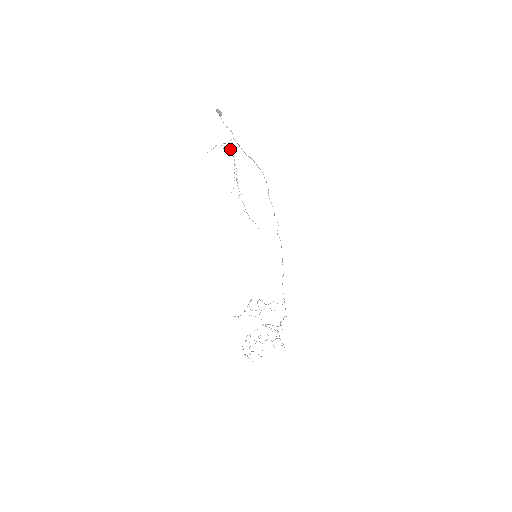
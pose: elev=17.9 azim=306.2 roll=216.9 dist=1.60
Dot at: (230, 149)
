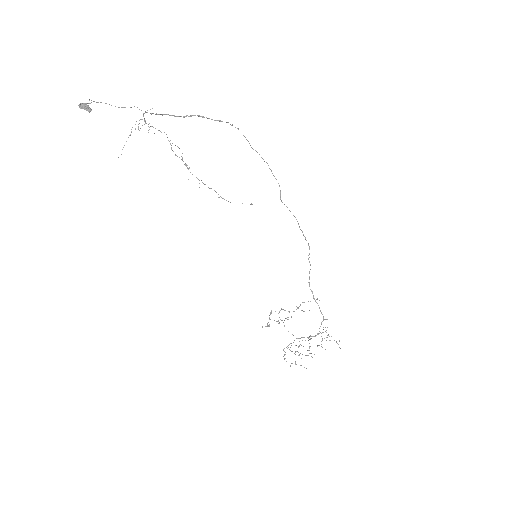
Dot at: (152, 126)
